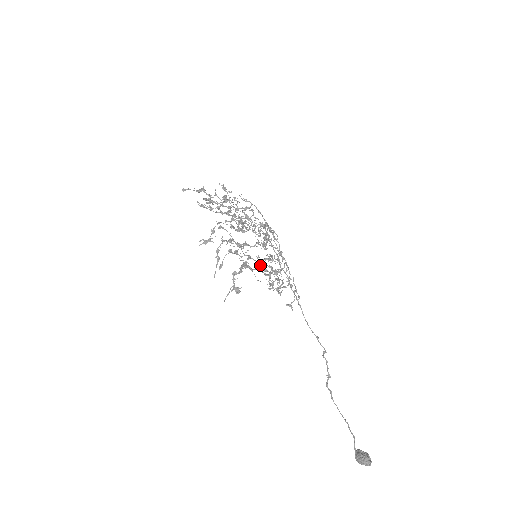
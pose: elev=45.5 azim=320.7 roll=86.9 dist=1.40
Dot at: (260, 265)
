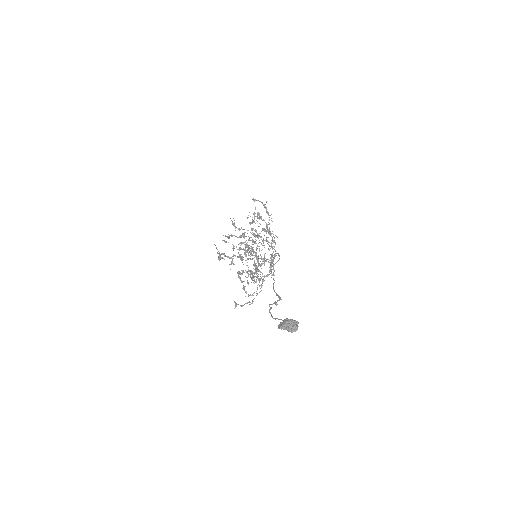
Dot at: (254, 261)
